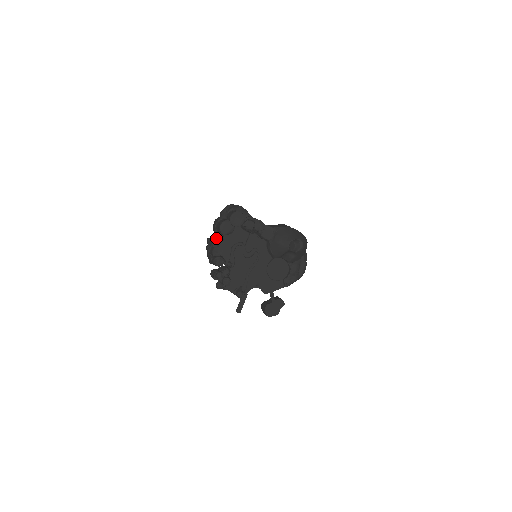
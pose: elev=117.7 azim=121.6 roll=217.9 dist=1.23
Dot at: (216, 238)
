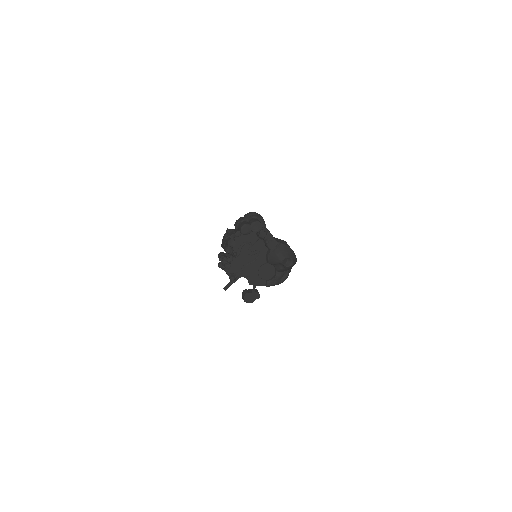
Dot at: (235, 232)
